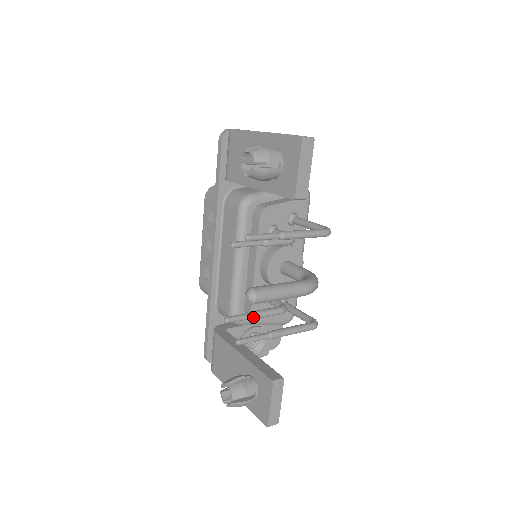
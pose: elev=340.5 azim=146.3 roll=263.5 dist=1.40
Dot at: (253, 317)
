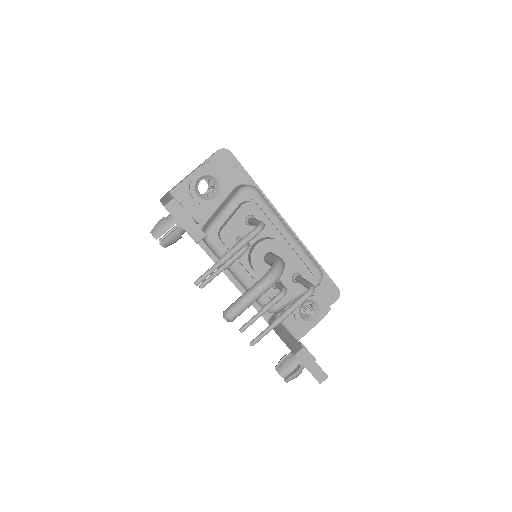
Dot at: (260, 315)
